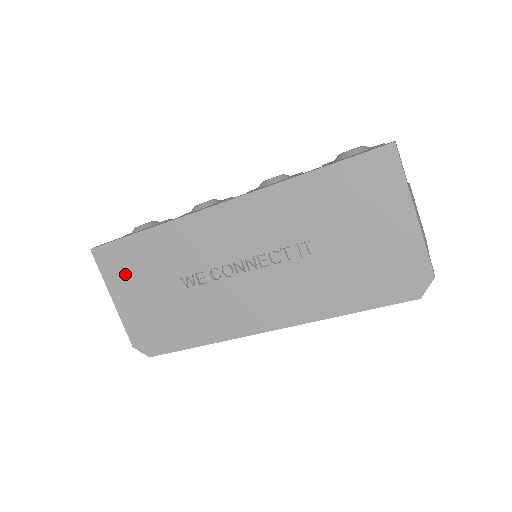
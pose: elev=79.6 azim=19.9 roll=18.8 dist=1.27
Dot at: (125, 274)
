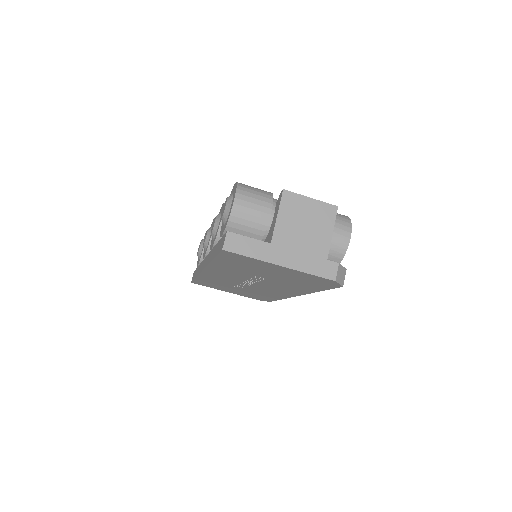
Dot at: occluded
